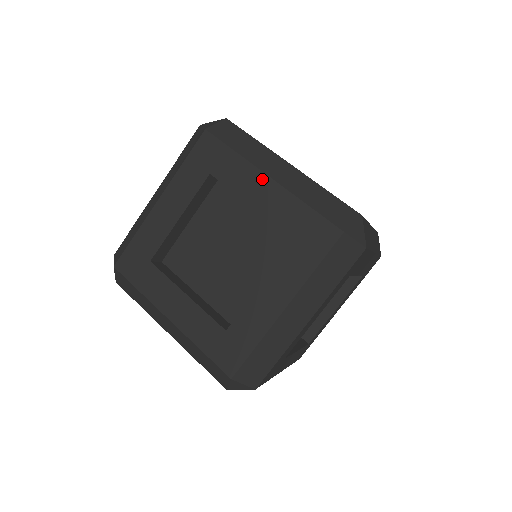
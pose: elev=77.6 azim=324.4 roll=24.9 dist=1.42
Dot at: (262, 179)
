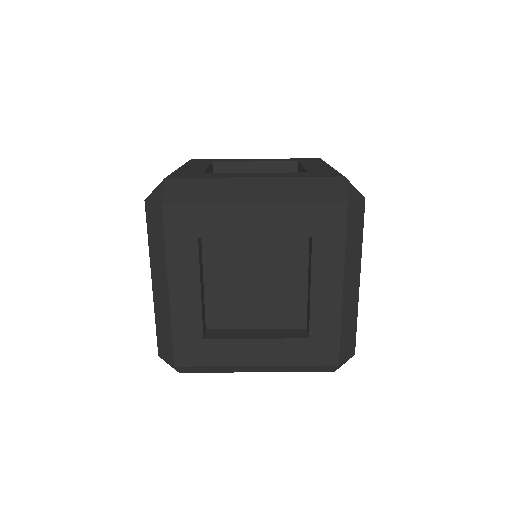
Dot at: (337, 284)
